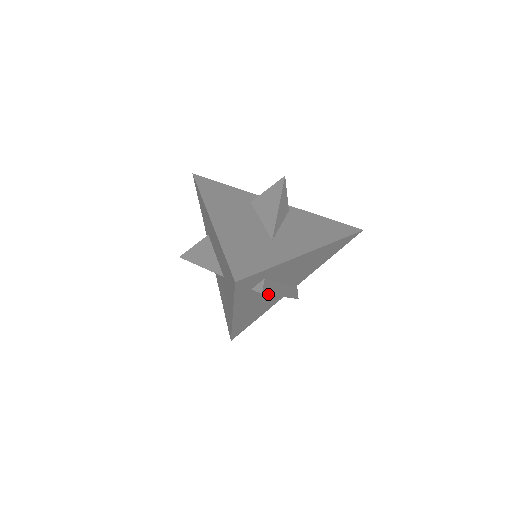
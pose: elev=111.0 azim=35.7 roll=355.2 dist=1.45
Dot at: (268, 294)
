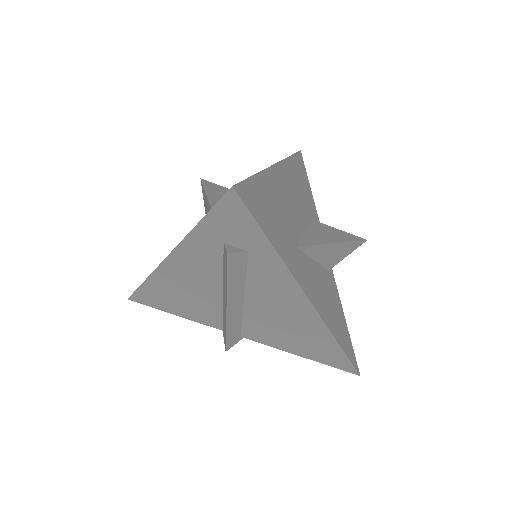
Dot at: (228, 272)
